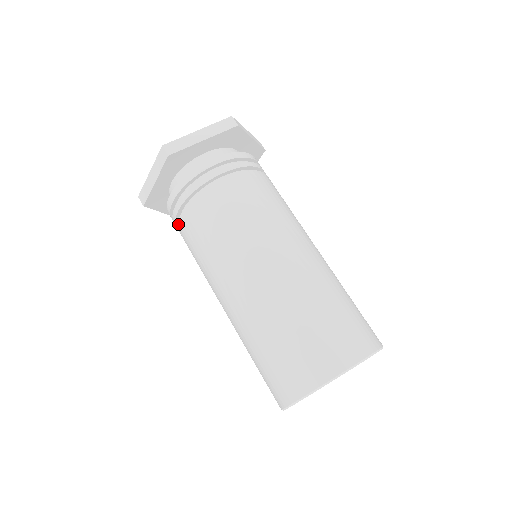
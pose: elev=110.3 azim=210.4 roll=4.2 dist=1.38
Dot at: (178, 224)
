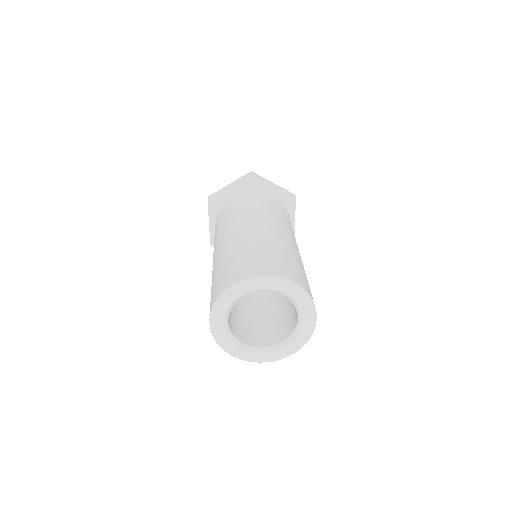
Dot at: (223, 211)
